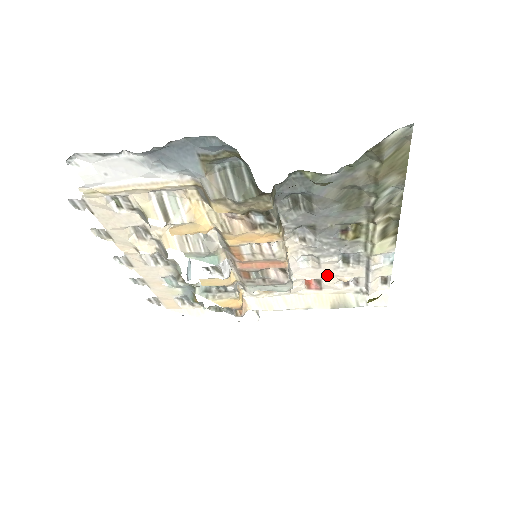
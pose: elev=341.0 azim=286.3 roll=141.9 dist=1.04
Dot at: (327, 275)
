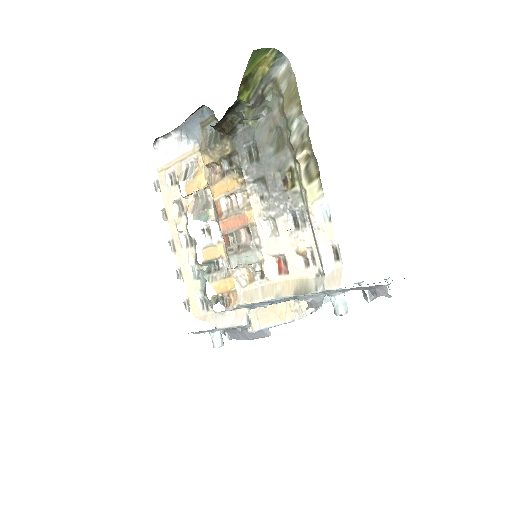
Dot at: (287, 247)
